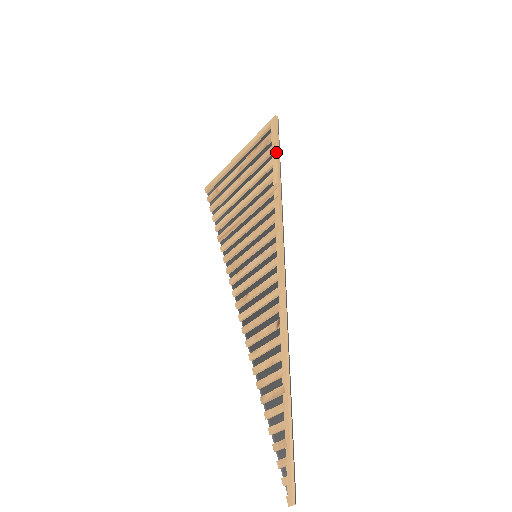
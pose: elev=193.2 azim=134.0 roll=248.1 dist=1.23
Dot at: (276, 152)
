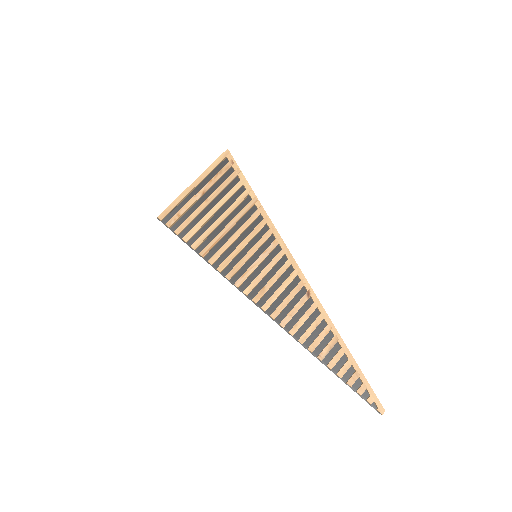
Dot at: (243, 175)
